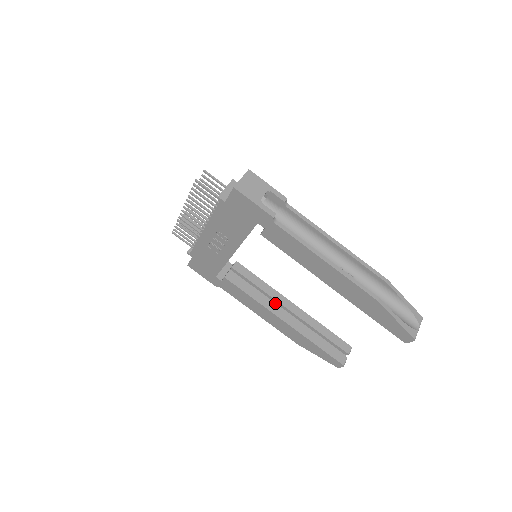
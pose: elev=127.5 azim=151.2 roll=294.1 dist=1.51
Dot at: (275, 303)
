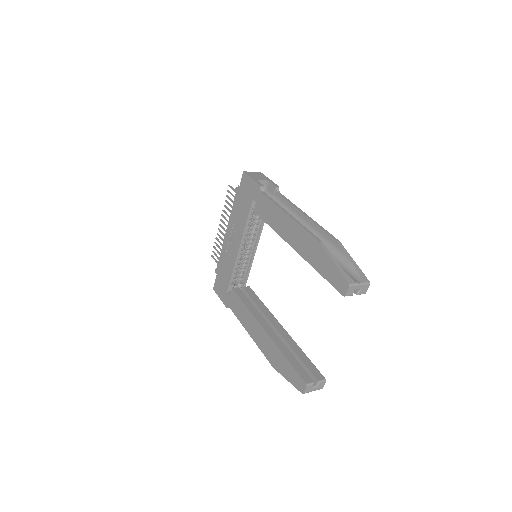
Dot at: occluded
